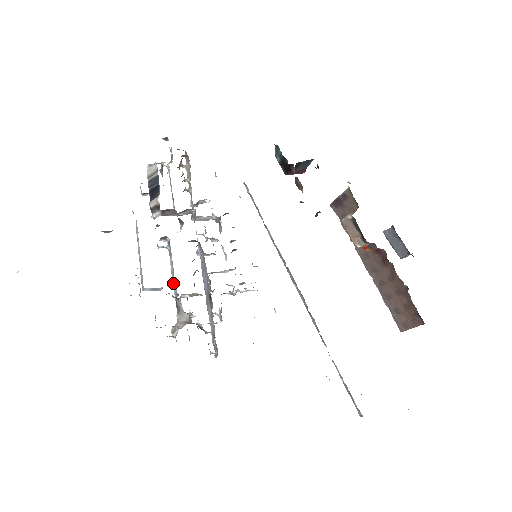
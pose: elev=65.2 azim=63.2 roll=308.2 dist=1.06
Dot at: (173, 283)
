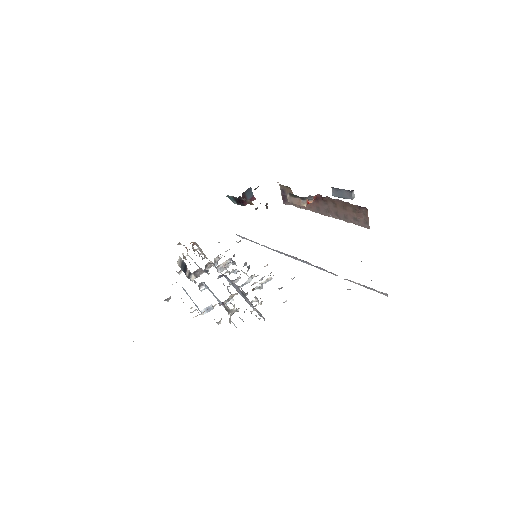
Dot at: (218, 301)
